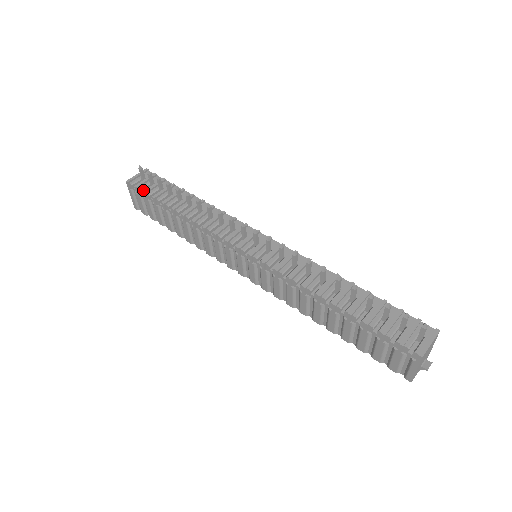
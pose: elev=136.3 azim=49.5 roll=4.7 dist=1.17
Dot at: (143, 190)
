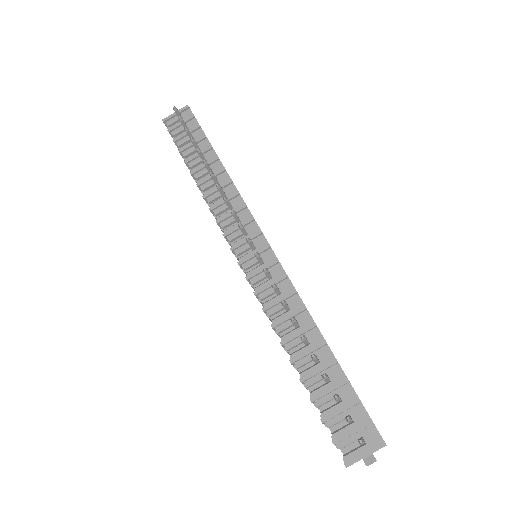
Dot at: (176, 135)
